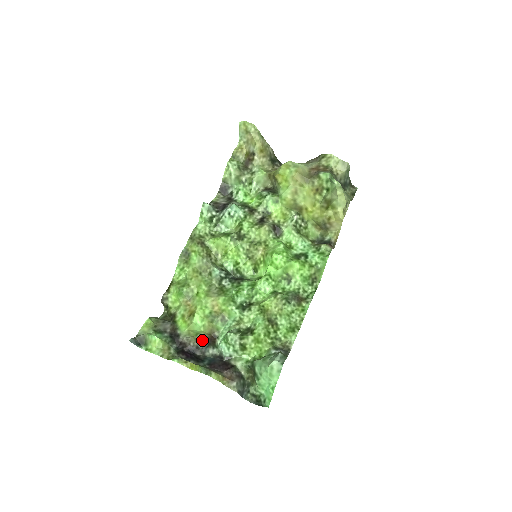
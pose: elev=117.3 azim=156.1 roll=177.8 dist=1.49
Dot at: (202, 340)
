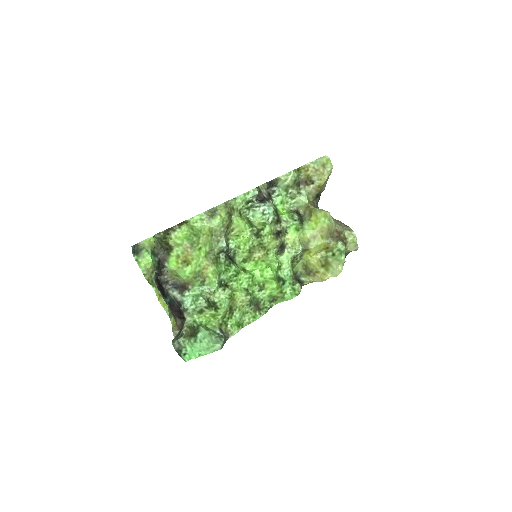
Dot at: (176, 281)
